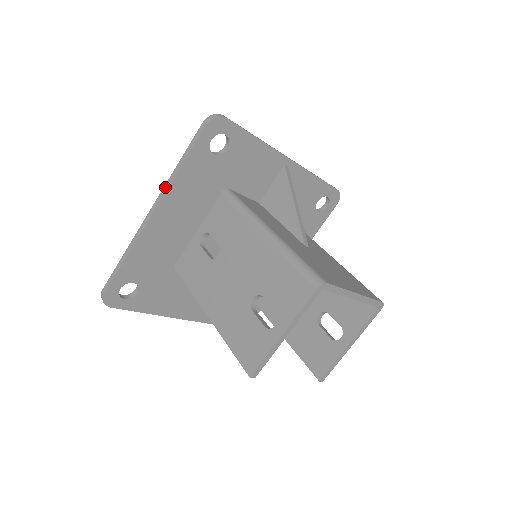
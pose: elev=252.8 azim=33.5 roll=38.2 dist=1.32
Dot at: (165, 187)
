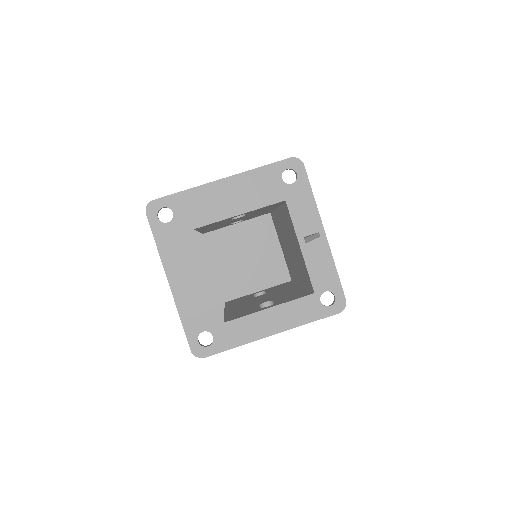
Dot at: (242, 173)
